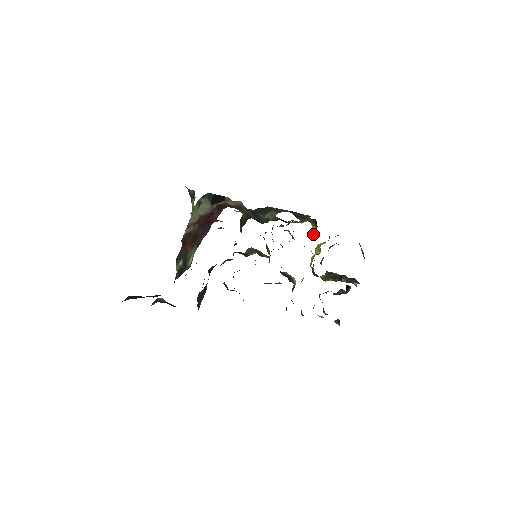
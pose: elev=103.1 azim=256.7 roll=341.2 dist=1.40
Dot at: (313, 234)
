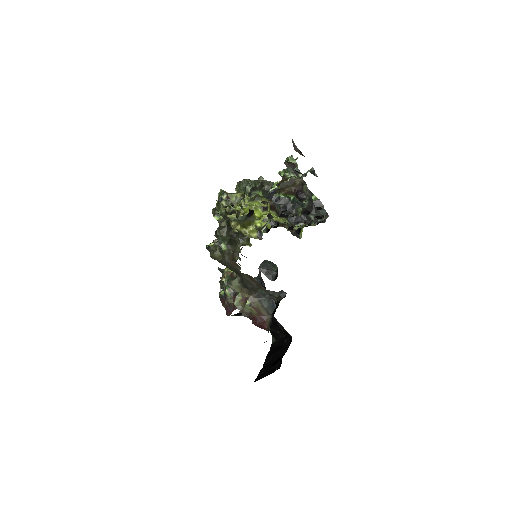
Dot at: (254, 213)
